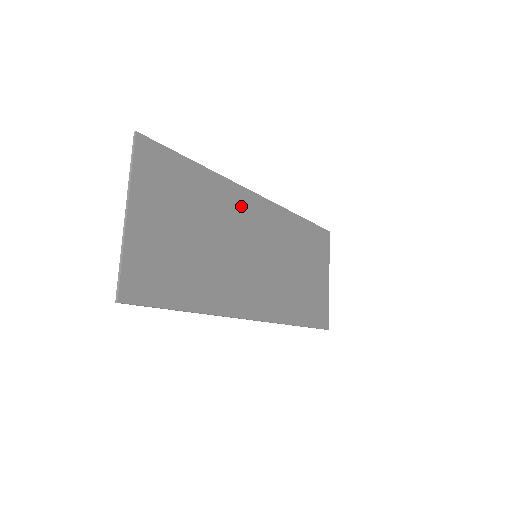
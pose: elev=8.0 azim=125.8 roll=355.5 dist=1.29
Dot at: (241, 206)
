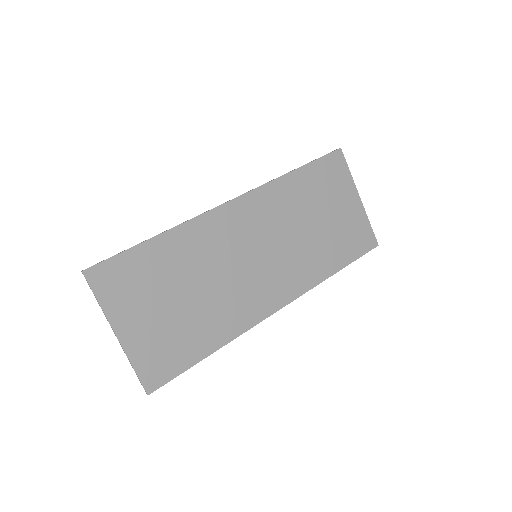
Dot at: (216, 230)
